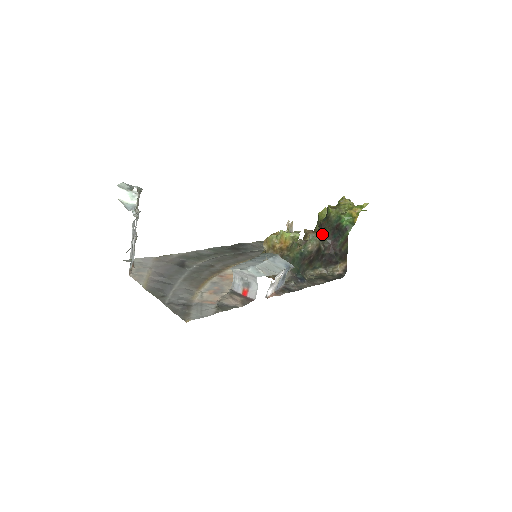
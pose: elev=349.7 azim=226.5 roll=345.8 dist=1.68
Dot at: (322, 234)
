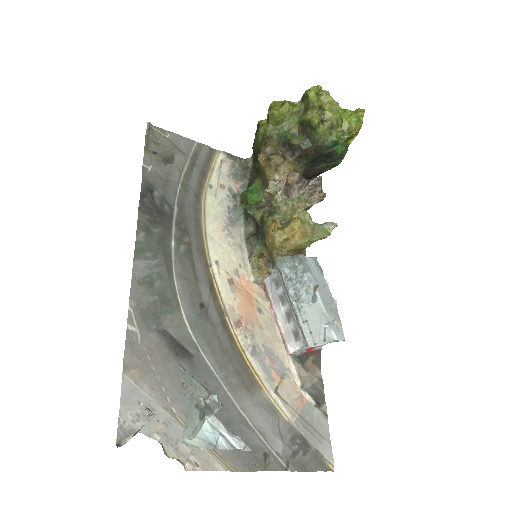
Dot at: (297, 160)
